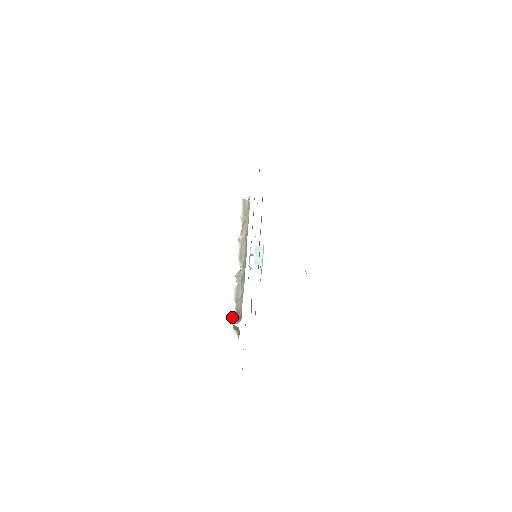
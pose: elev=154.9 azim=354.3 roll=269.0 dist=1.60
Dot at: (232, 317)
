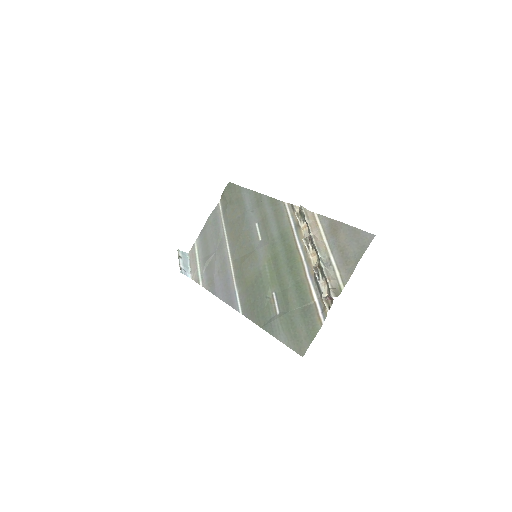
Dot at: (331, 291)
